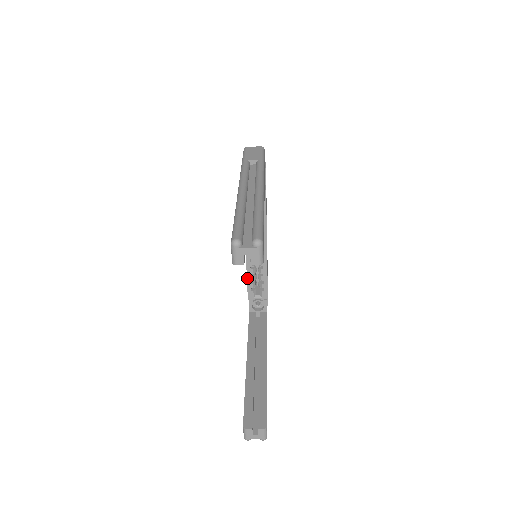
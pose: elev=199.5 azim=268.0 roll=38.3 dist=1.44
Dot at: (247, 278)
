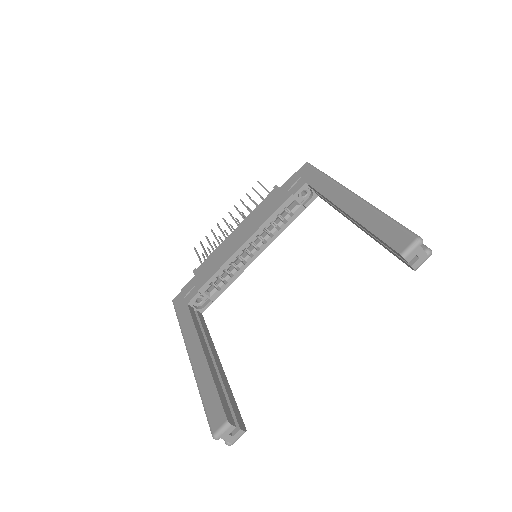
Dot at: (218, 270)
